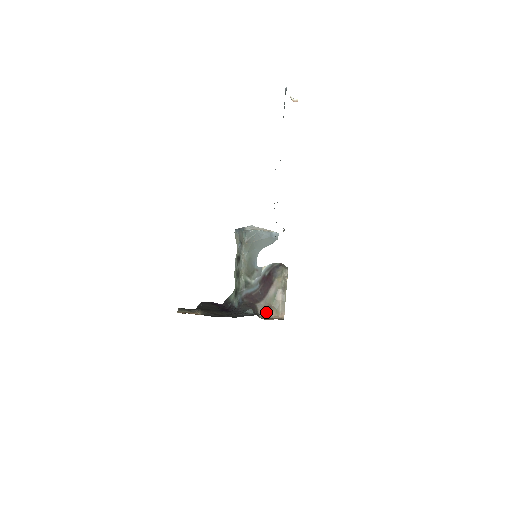
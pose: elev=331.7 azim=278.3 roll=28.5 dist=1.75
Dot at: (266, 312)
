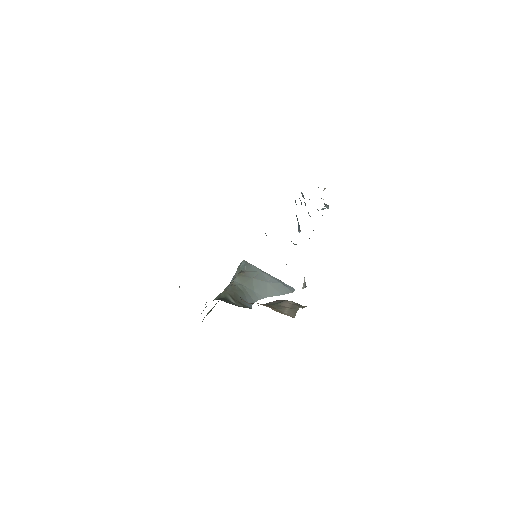
Dot at: occluded
